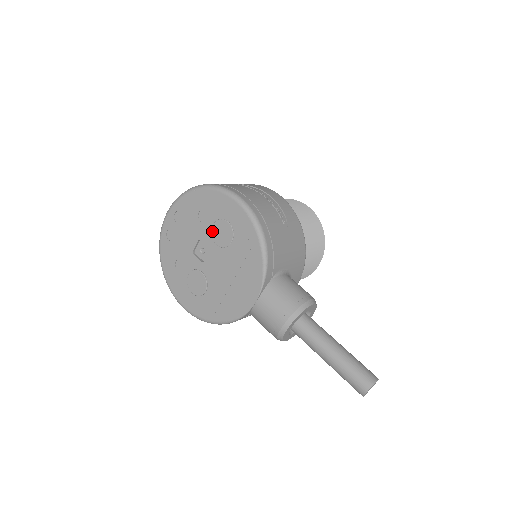
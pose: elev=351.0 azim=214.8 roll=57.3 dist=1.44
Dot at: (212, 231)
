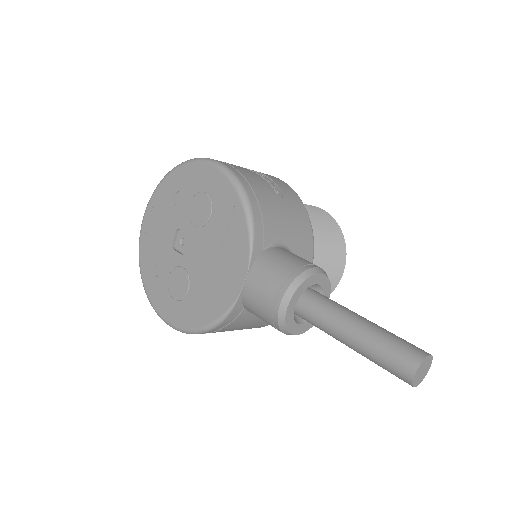
Dot at: (189, 211)
